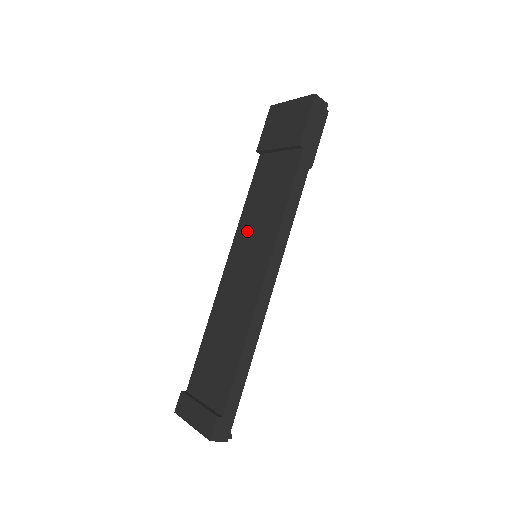
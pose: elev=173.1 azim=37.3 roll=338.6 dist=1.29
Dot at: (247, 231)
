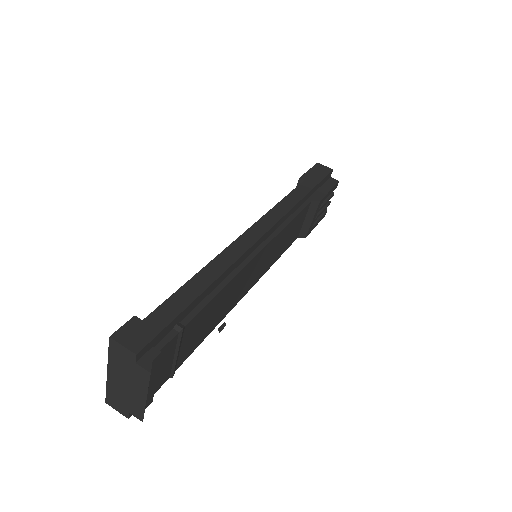
Dot at: occluded
